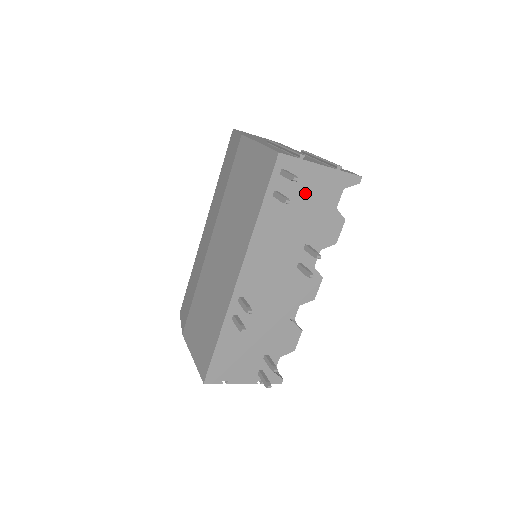
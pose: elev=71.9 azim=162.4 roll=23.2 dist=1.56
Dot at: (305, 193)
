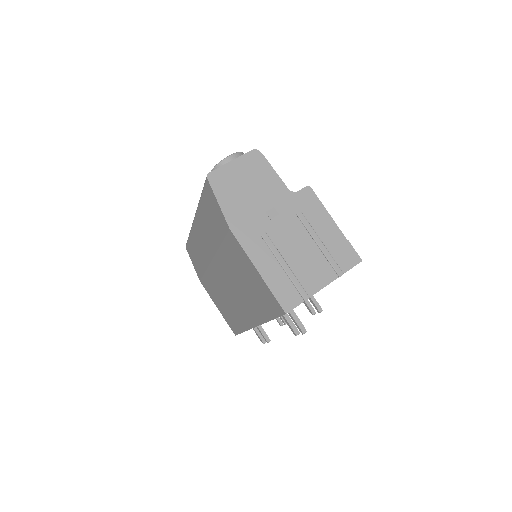
Dot at: occluded
